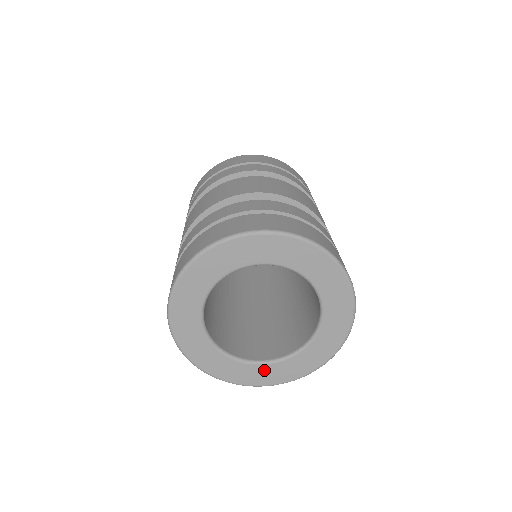
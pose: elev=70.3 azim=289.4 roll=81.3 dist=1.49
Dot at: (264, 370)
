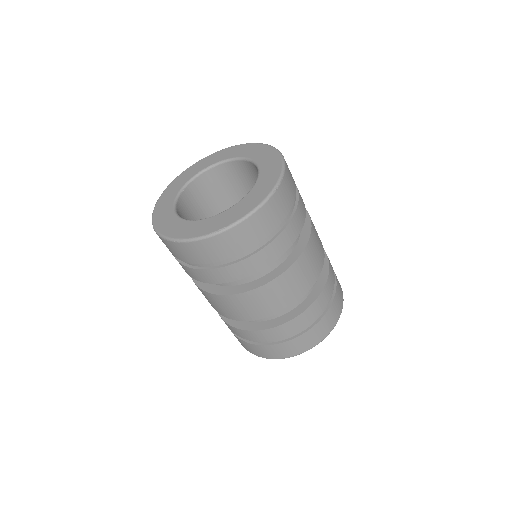
Dot at: occluded
